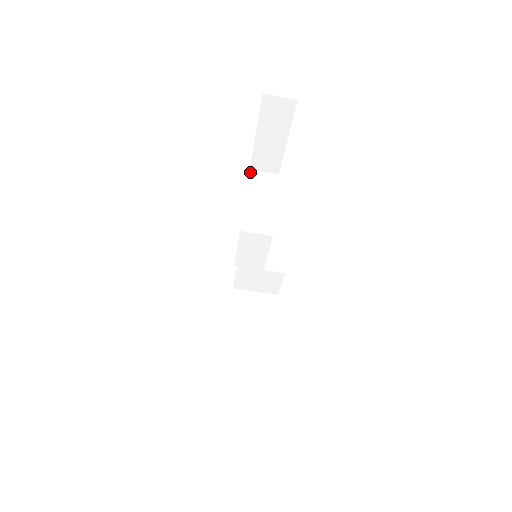
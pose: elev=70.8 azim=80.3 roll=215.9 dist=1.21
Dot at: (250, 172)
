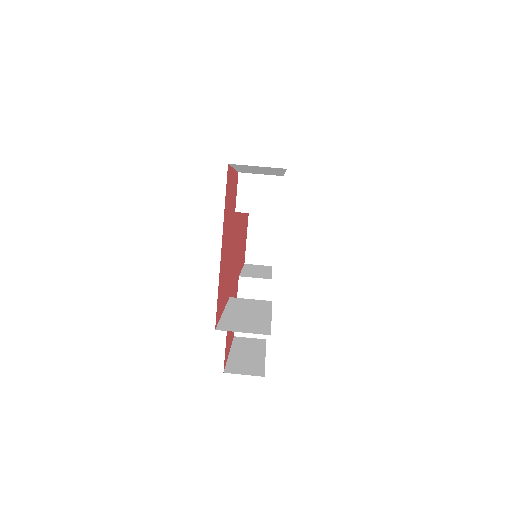
Dot at: (245, 264)
